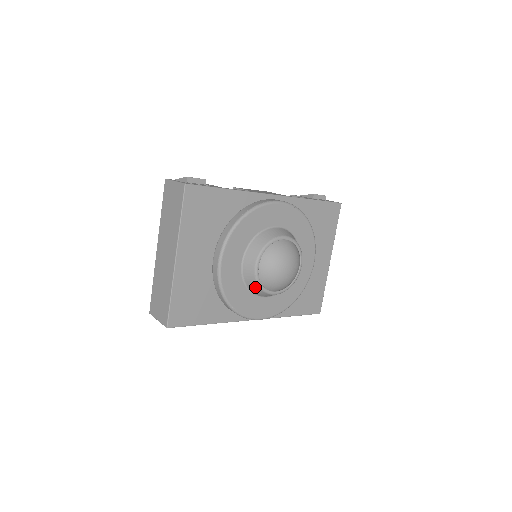
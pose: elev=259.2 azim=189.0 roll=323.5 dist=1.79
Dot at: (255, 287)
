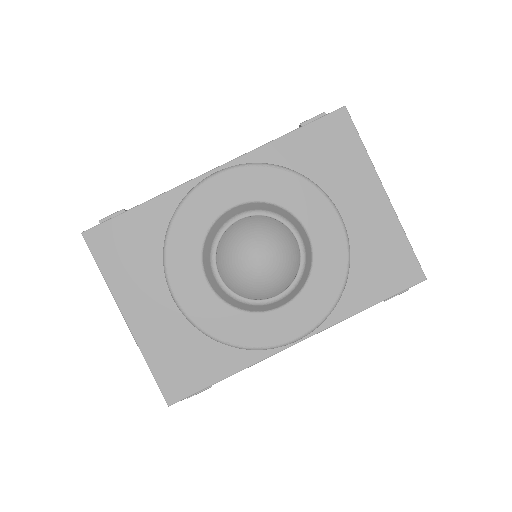
Dot at: (242, 305)
